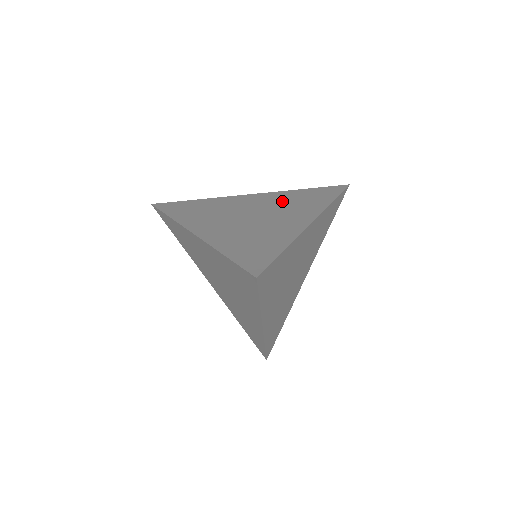
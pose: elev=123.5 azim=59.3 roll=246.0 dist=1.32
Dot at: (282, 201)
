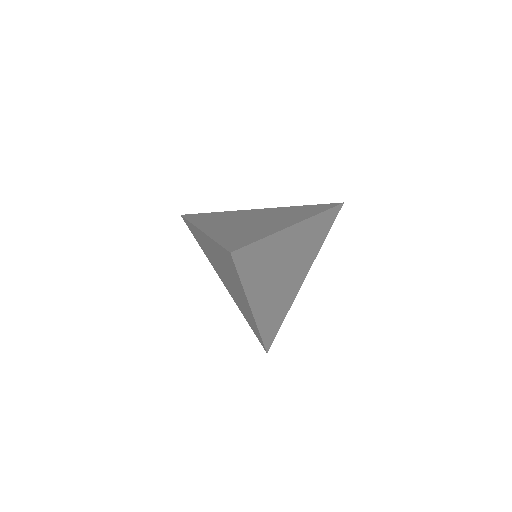
Dot at: (281, 212)
